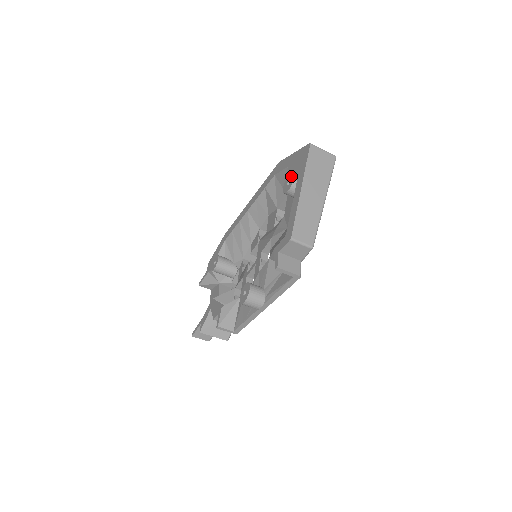
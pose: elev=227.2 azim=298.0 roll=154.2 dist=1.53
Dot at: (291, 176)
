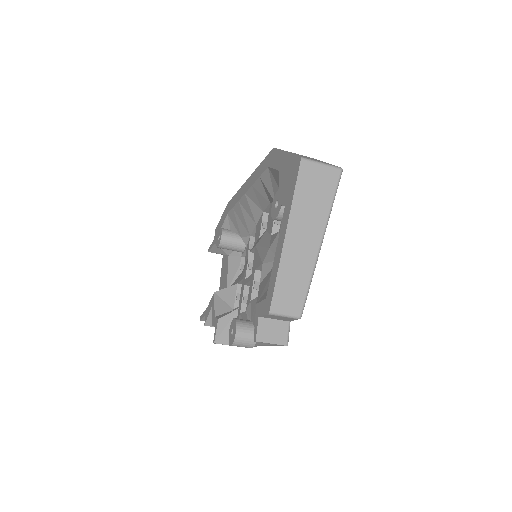
Dot at: (279, 196)
